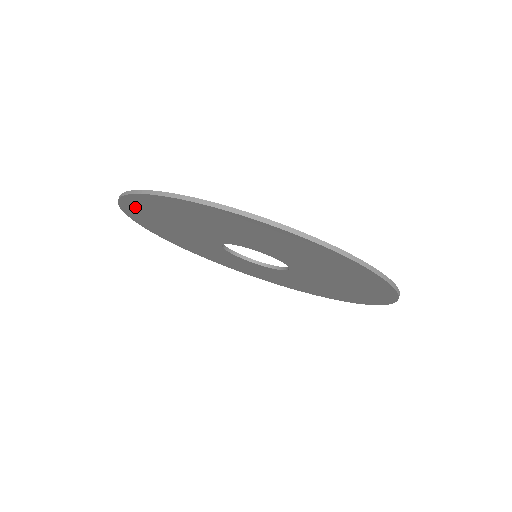
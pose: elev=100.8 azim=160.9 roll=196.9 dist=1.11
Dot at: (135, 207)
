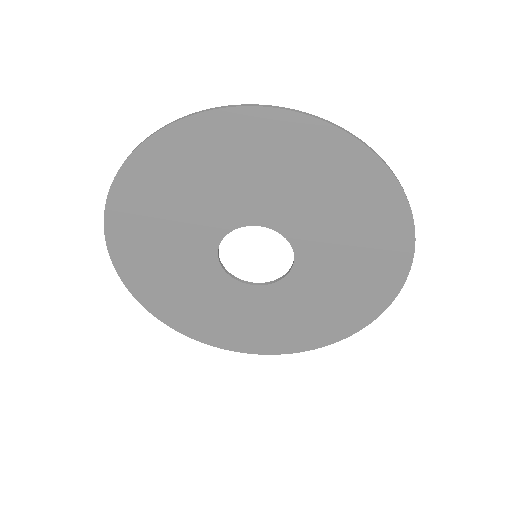
Dot at: (188, 139)
